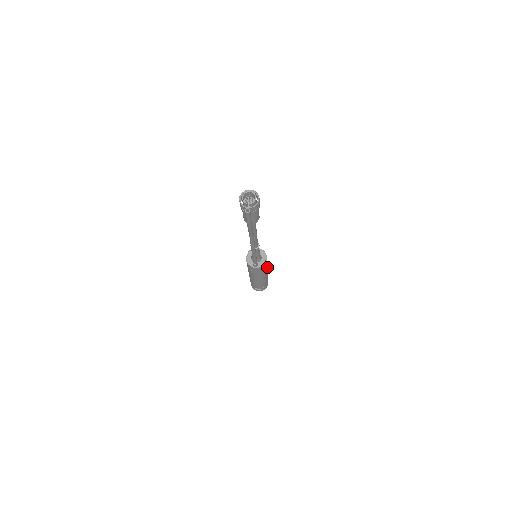
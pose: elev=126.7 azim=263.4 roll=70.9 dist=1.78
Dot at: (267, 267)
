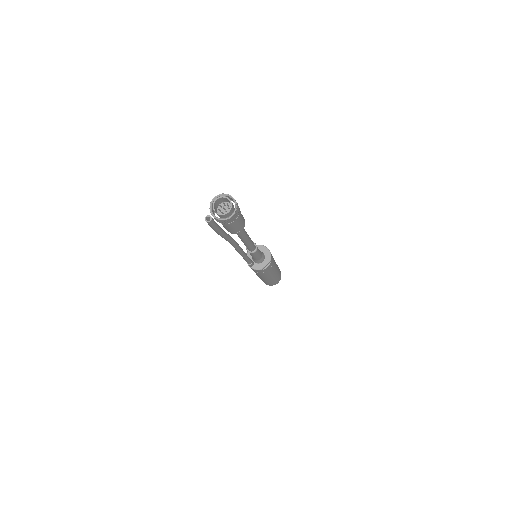
Dot at: (272, 271)
